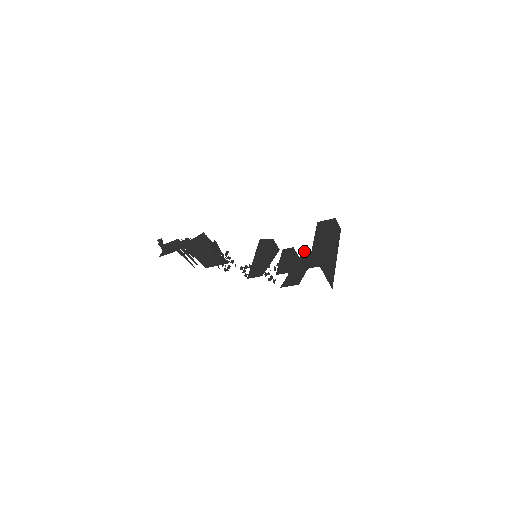
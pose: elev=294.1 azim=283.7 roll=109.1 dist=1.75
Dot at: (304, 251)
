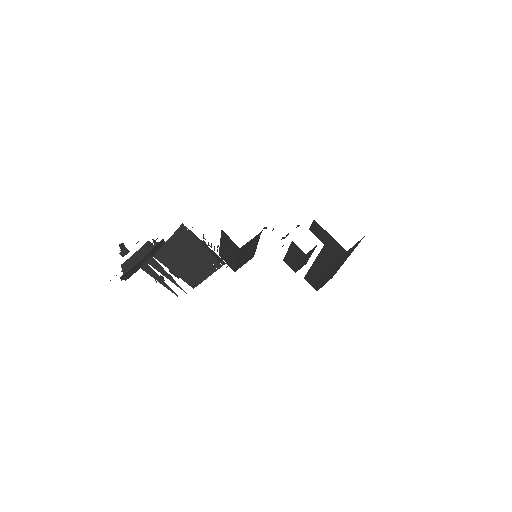
Dot at: occluded
